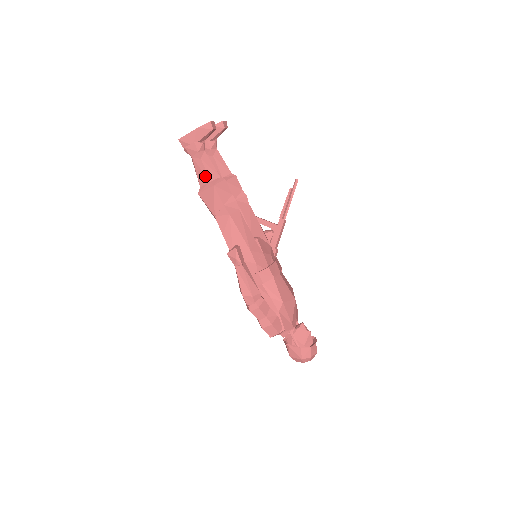
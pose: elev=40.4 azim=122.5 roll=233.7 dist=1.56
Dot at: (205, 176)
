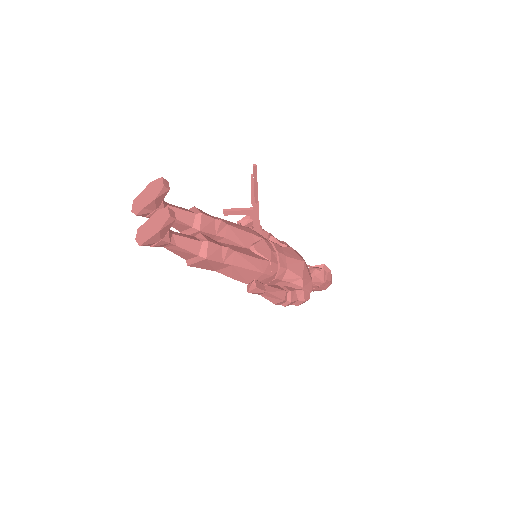
Dot at: (189, 254)
